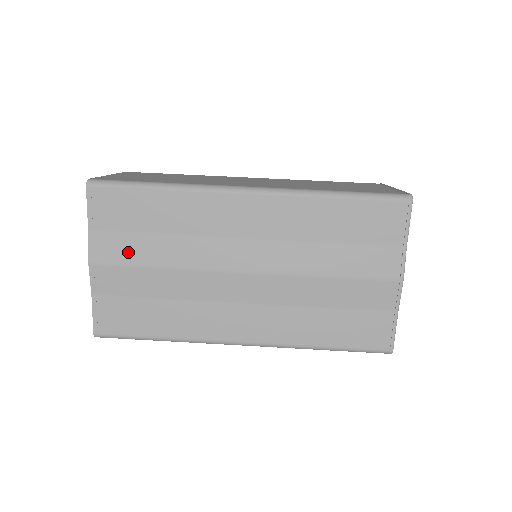
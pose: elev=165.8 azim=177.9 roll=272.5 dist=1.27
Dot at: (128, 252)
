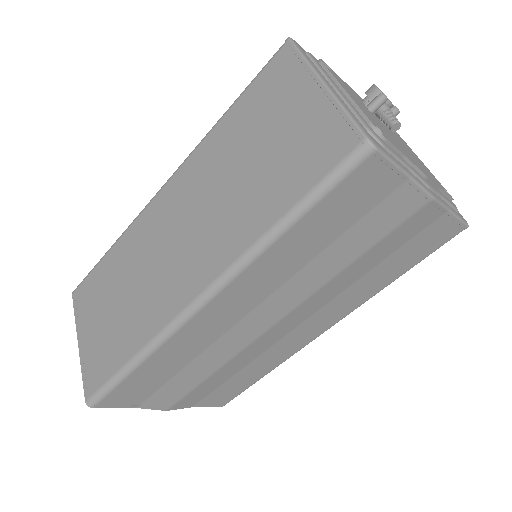
Dot at: (179, 390)
